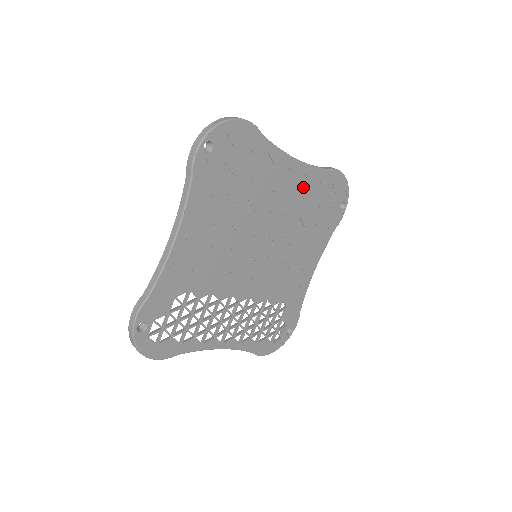
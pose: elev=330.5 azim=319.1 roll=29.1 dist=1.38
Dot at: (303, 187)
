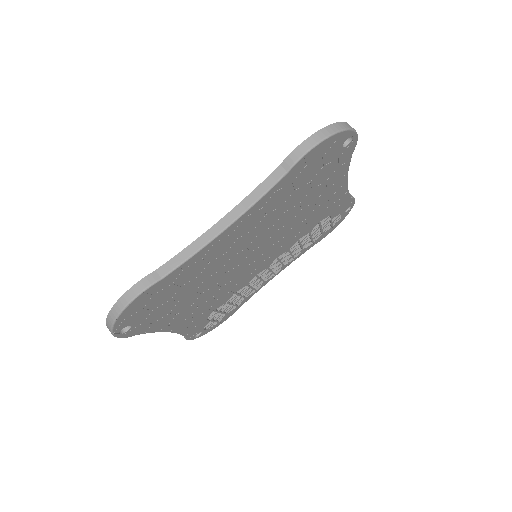
Dot at: (262, 213)
